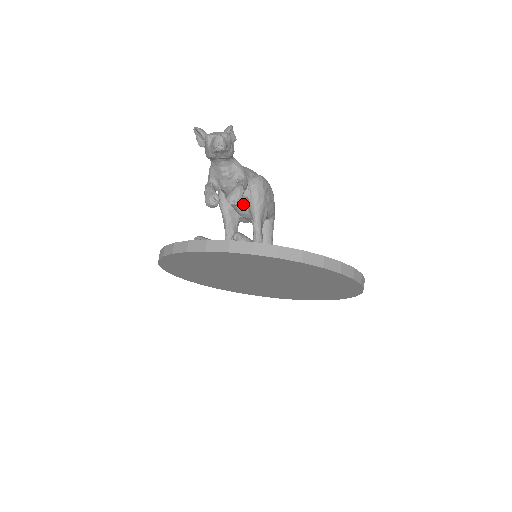
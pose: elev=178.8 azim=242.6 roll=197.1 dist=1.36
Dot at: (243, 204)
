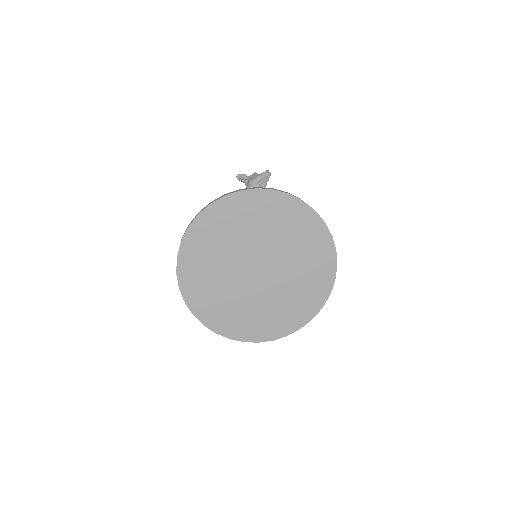
Dot at: occluded
